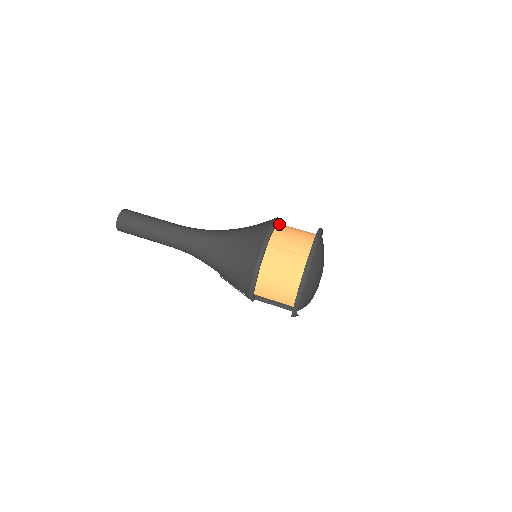
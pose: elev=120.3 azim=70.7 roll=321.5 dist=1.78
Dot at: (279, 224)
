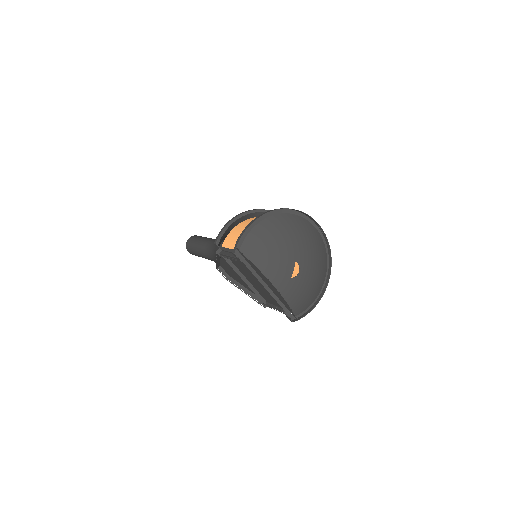
Dot at: occluded
